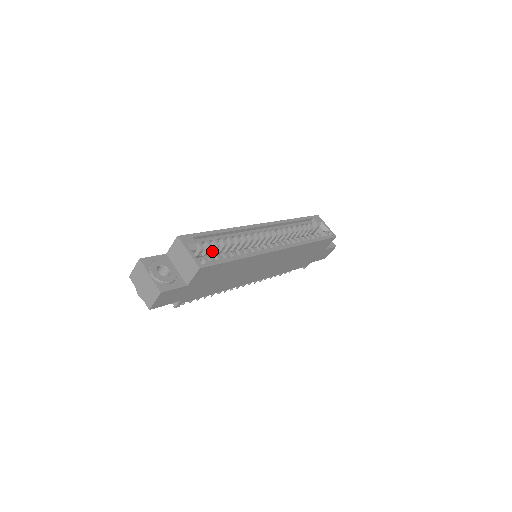
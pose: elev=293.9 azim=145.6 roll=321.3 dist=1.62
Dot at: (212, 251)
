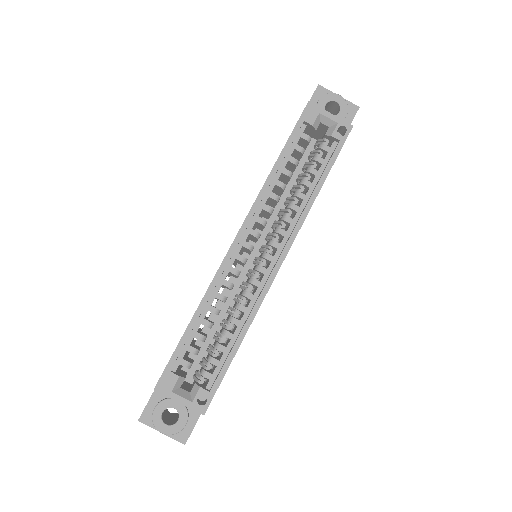
Dot at: occluded
